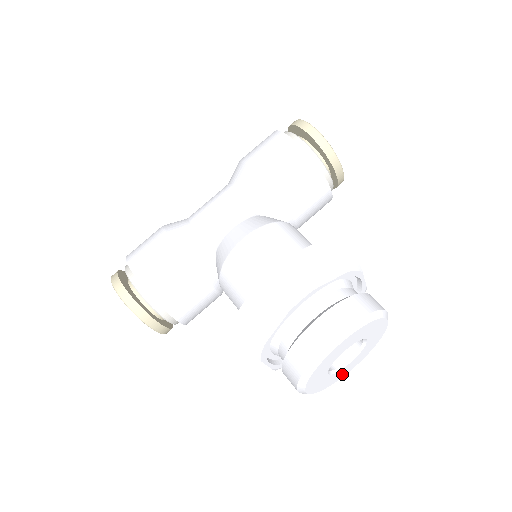
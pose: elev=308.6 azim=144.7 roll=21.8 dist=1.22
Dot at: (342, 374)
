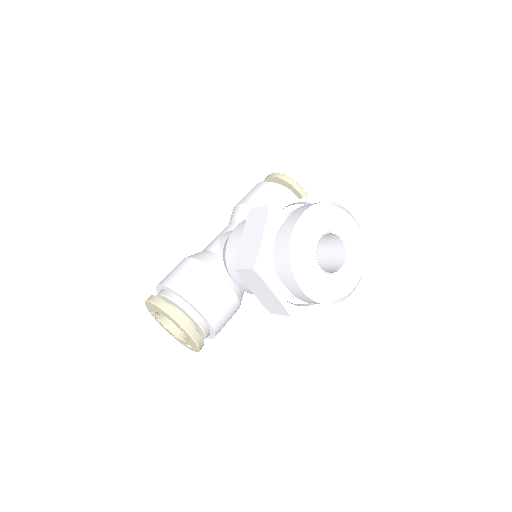
Dot at: (344, 288)
